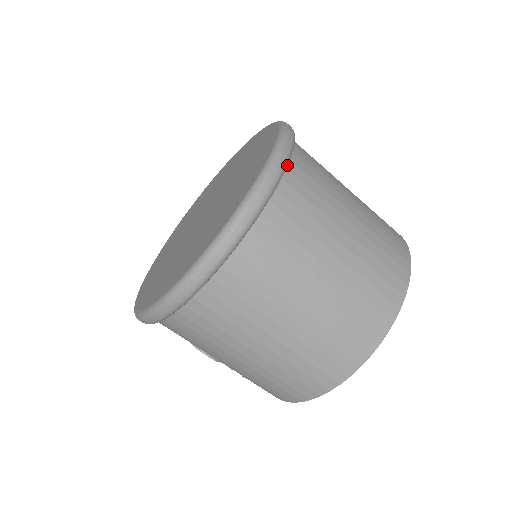
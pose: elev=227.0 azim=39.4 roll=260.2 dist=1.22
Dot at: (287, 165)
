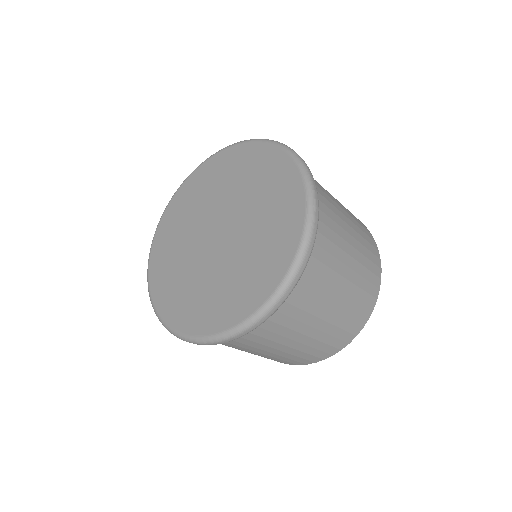
Dot at: (304, 267)
